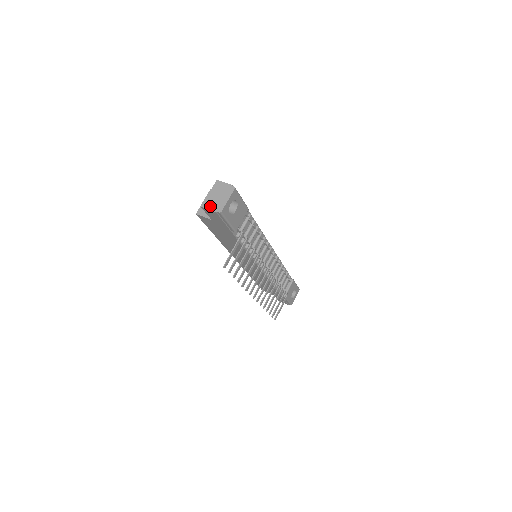
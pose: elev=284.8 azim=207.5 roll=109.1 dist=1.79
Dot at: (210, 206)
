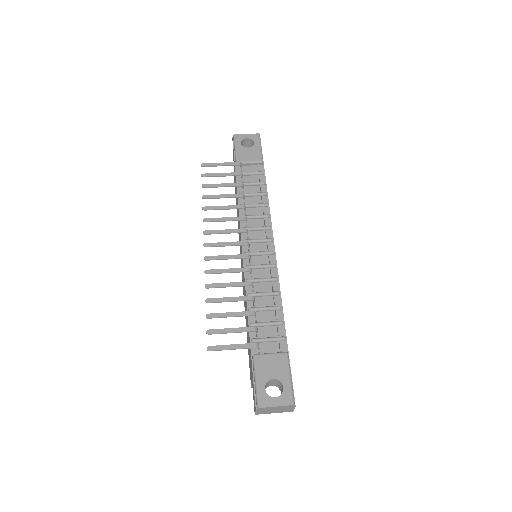
Dot at: occluded
